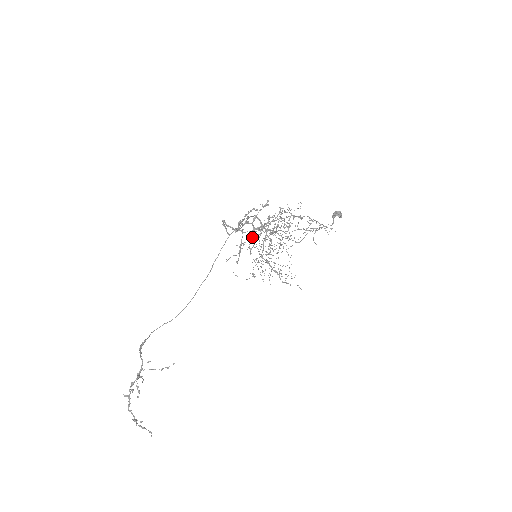
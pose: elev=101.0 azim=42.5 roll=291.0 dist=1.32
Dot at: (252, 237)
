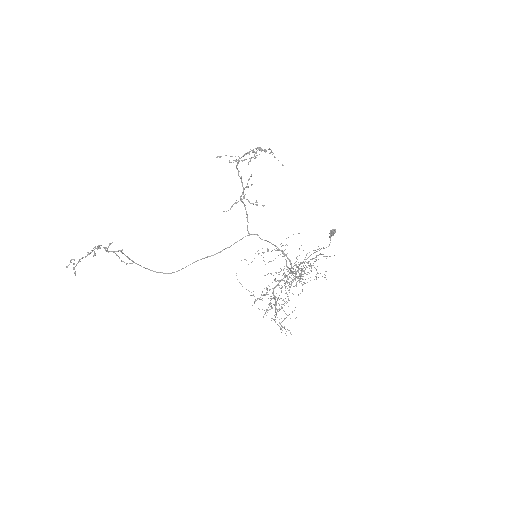
Dot at: (231, 162)
